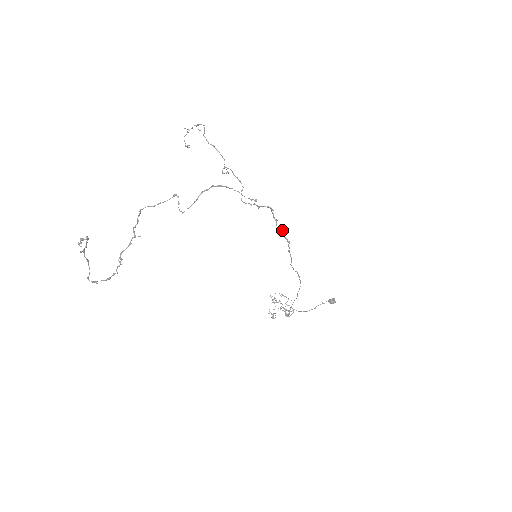
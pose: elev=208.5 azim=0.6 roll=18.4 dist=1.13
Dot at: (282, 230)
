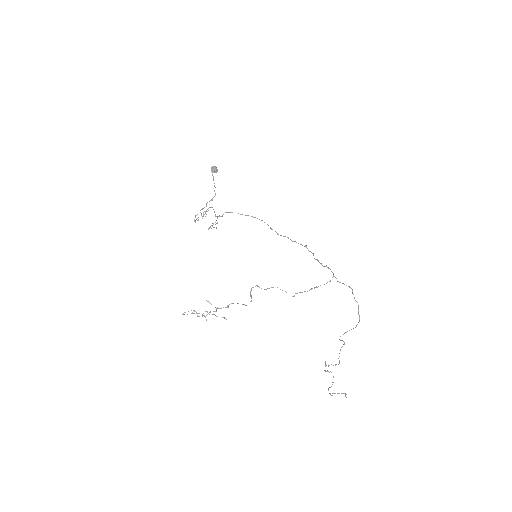
Dot at: occluded
